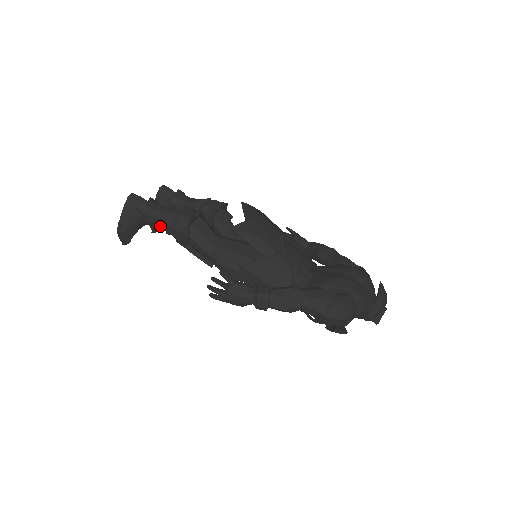
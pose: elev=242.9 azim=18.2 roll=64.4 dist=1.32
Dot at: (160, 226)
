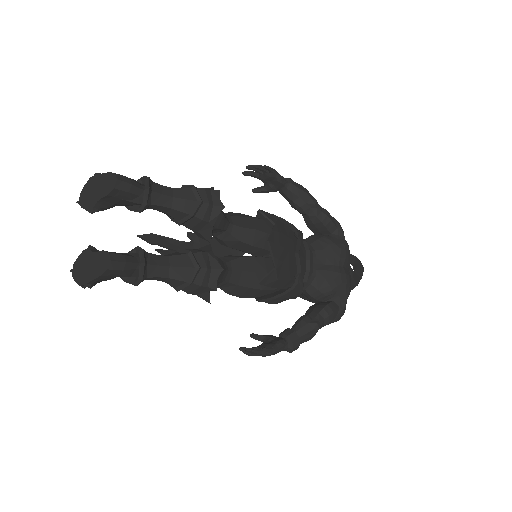
Dot at: occluded
